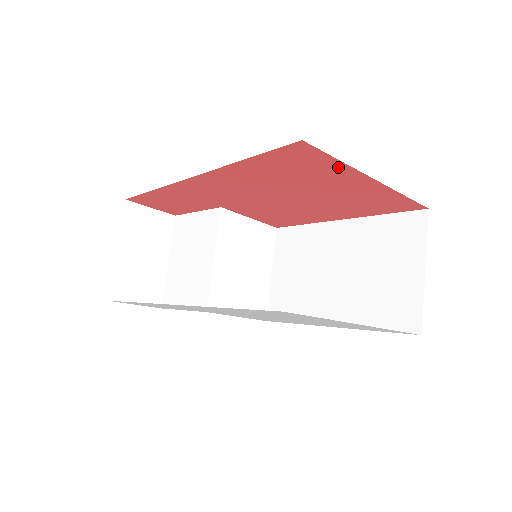
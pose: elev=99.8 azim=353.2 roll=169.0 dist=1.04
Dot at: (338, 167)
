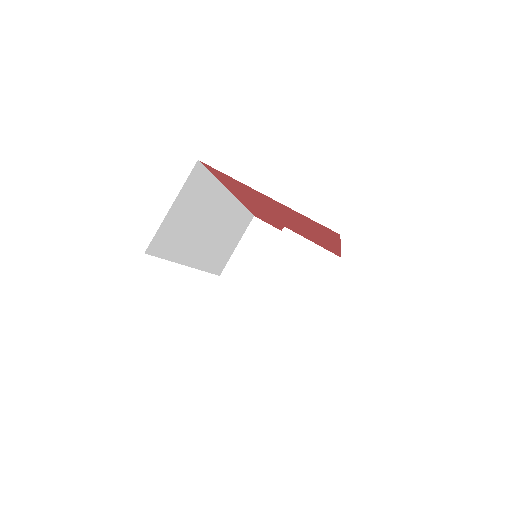
Dot at: (239, 183)
